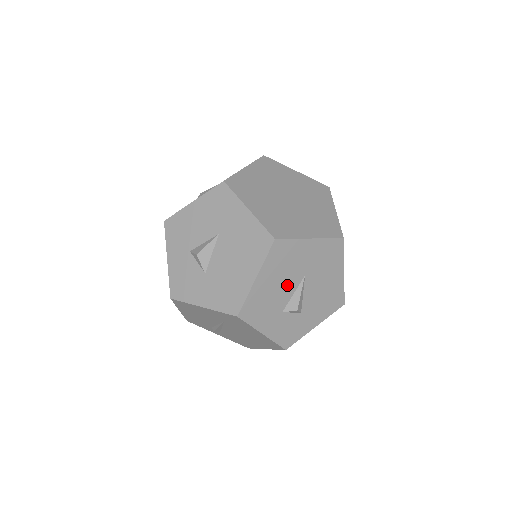
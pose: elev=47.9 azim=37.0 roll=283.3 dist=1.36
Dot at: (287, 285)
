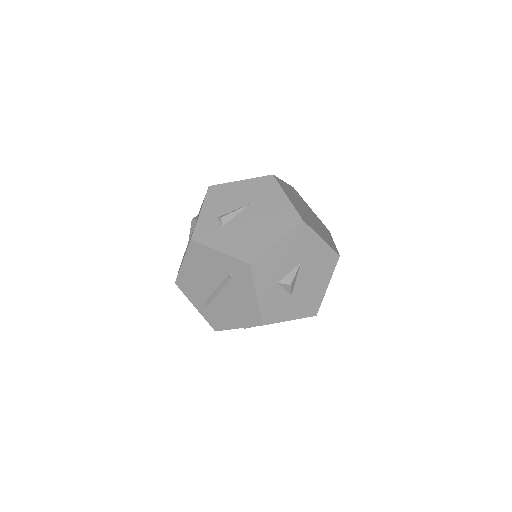
Dot at: occluded
